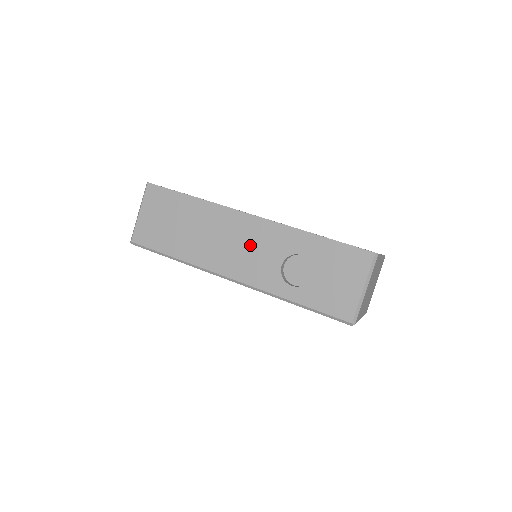
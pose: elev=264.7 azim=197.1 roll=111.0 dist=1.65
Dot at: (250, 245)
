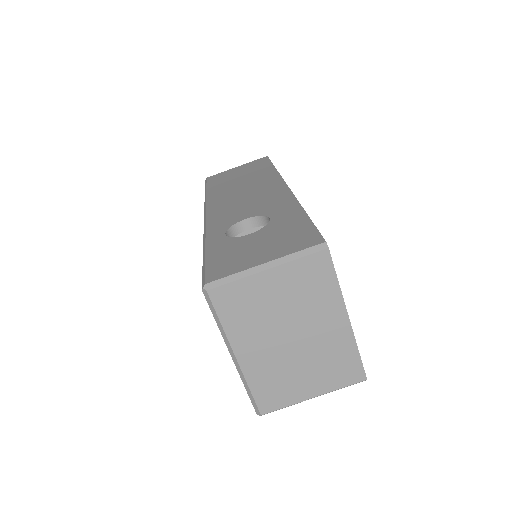
Dot at: (253, 200)
